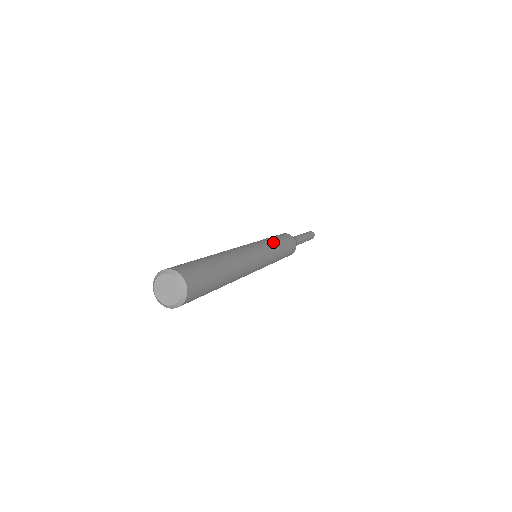
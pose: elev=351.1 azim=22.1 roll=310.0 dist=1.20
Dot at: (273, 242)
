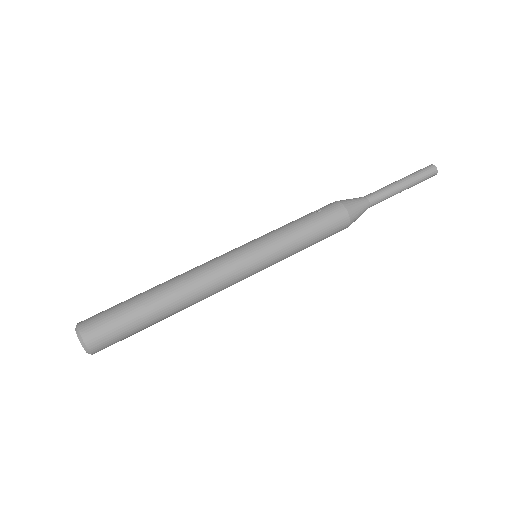
Dot at: (289, 244)
